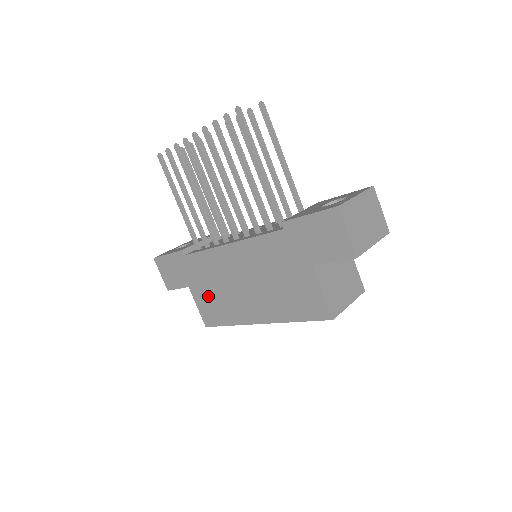
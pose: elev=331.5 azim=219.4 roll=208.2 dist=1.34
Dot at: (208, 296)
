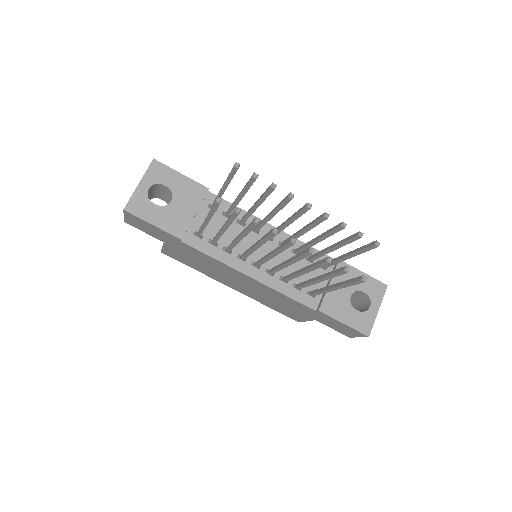
Dot at: (187, 257)
